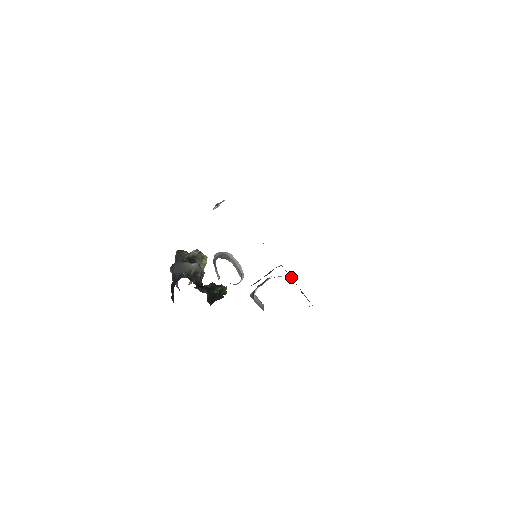
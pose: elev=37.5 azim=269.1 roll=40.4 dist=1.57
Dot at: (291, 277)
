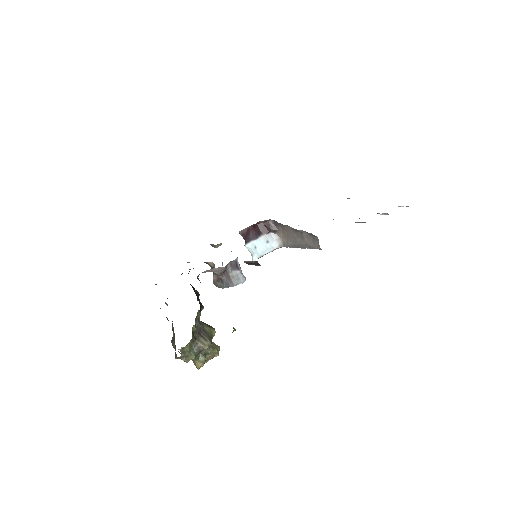
Dot at: (293, 246)
